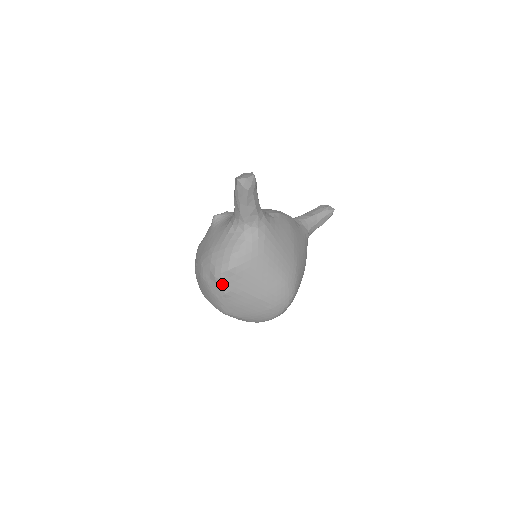
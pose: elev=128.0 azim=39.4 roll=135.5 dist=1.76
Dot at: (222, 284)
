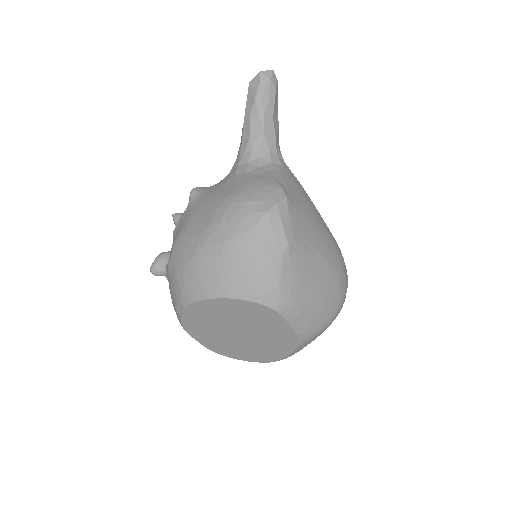
Dot at: (282, 224)
